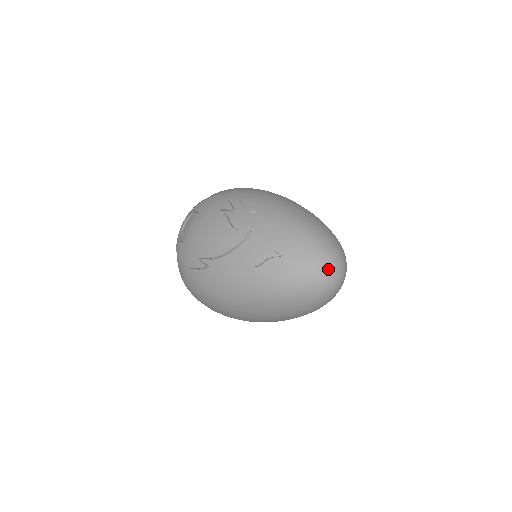
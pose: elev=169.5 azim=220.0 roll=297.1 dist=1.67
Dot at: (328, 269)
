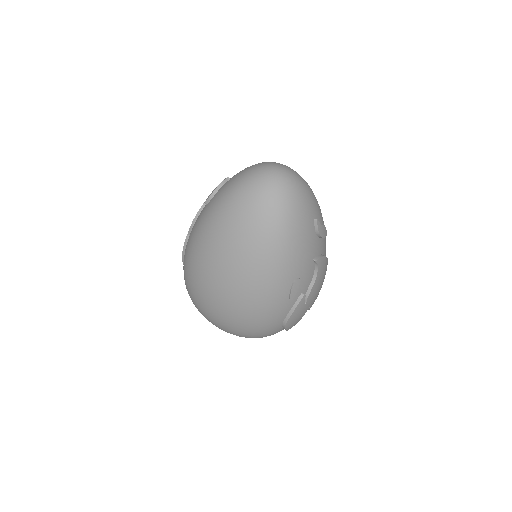
Dot at: (265, 167)
